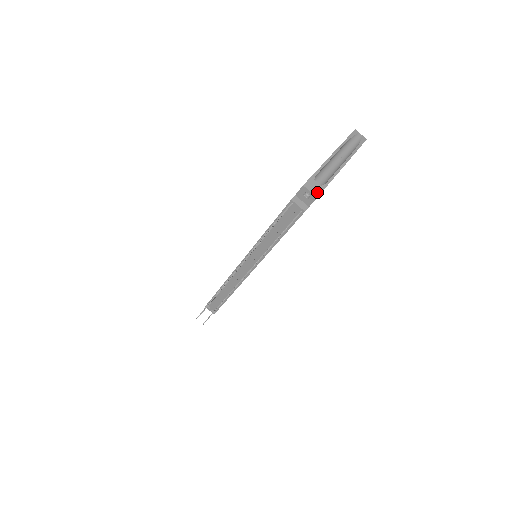
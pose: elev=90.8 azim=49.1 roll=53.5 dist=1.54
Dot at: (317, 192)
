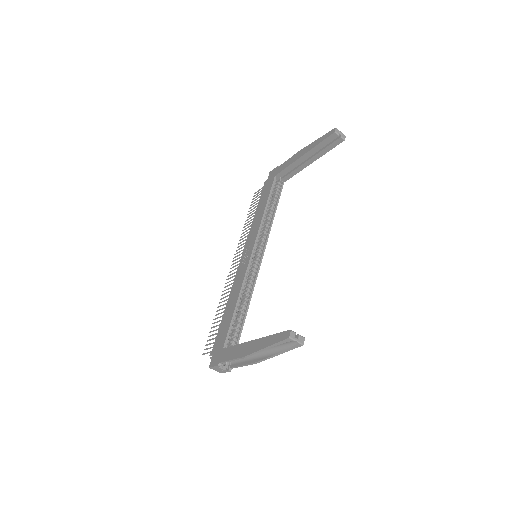
Dot at: (221, 372)
